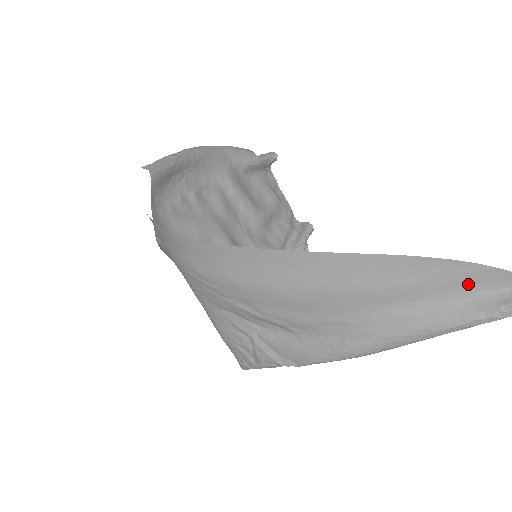
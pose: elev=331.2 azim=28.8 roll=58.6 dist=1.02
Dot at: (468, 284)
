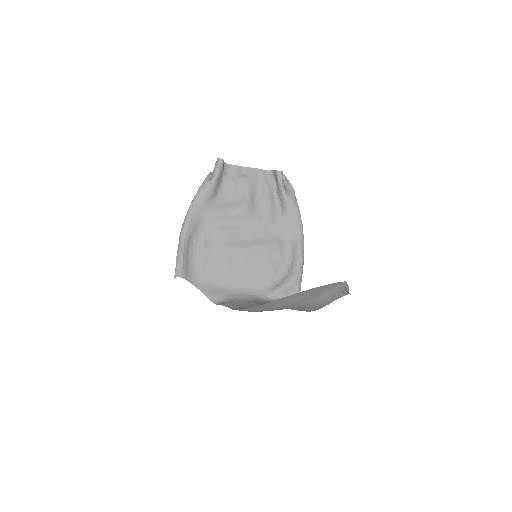
Dot at: (321, 290)
